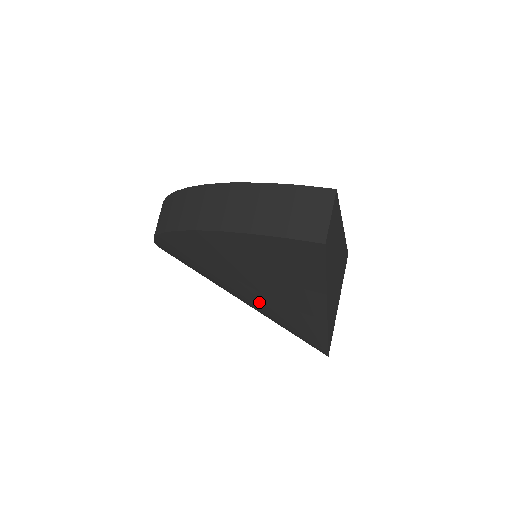
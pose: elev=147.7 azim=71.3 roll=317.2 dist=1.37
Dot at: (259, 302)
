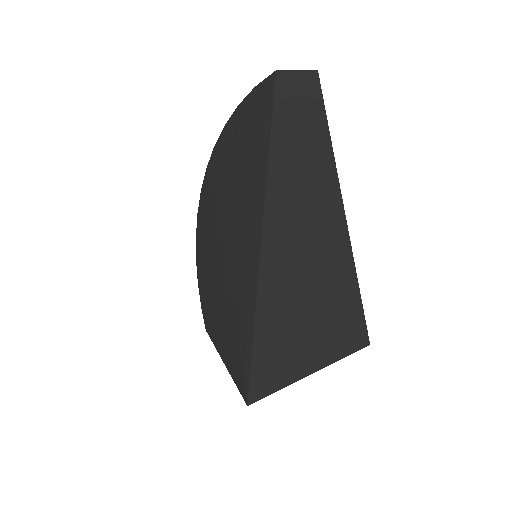
Dot at: (221, 273)
